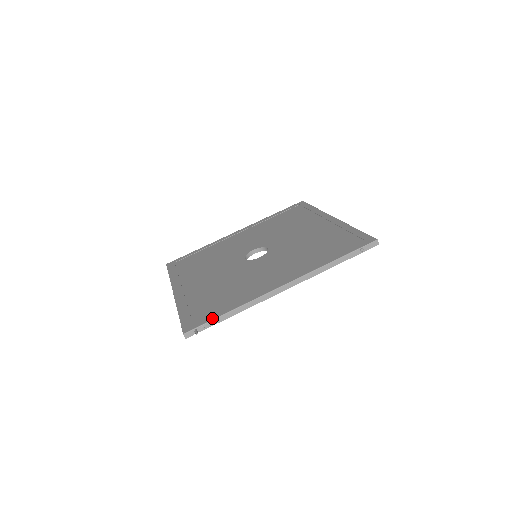
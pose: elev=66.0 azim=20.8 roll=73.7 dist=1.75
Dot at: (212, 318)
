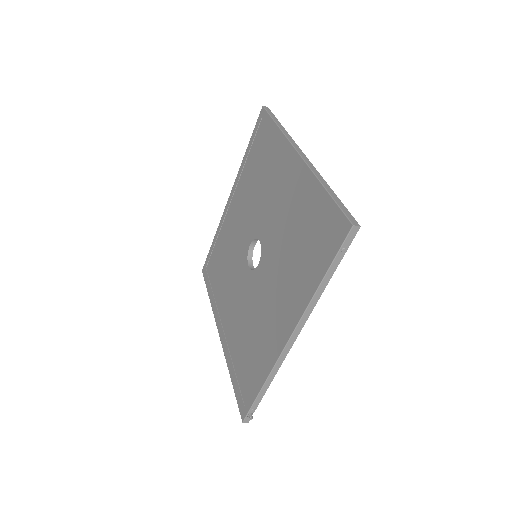
Dot at: (253, 399)
